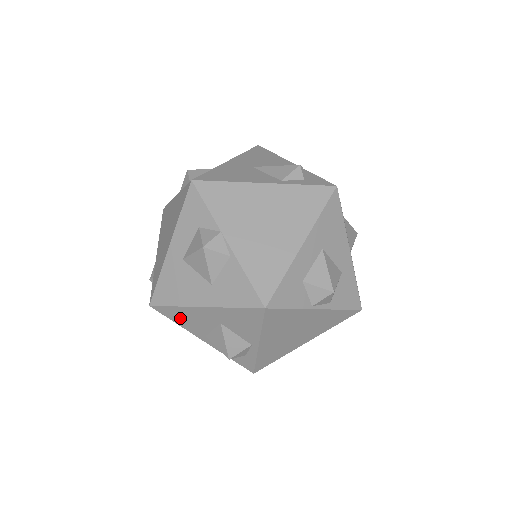
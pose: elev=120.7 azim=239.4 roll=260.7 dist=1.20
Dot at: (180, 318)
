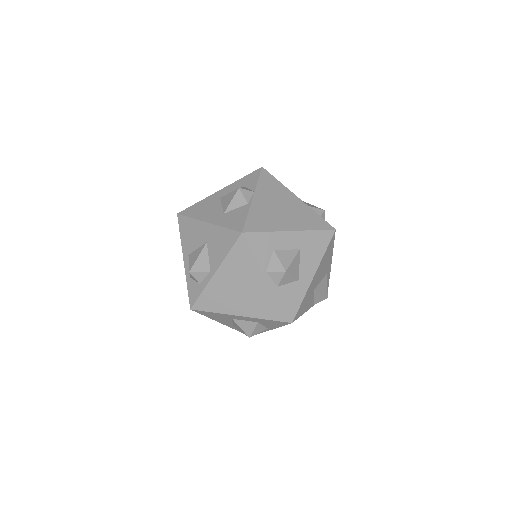
Dot at: (186, 231)
